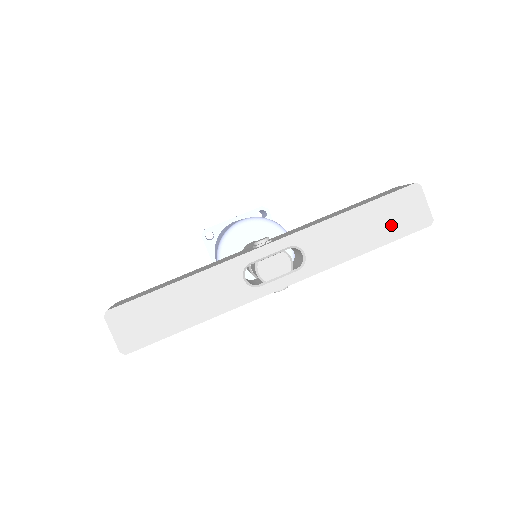
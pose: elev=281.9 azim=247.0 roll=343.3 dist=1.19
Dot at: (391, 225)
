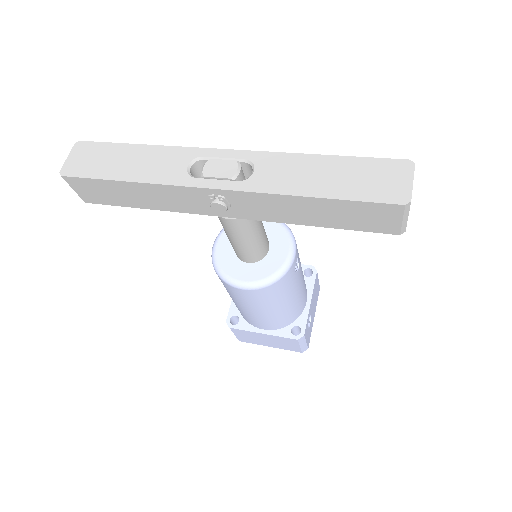
Dot at: (358, 185)
